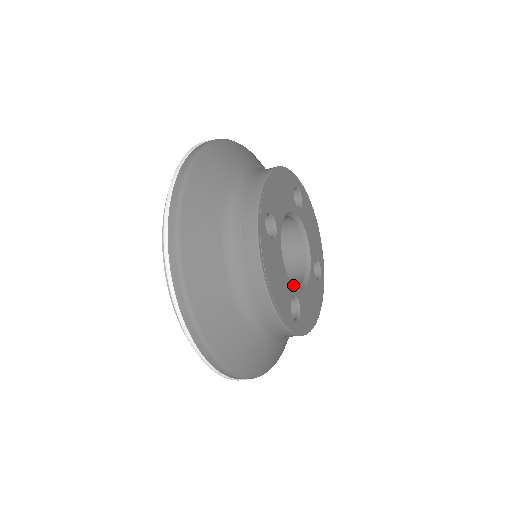
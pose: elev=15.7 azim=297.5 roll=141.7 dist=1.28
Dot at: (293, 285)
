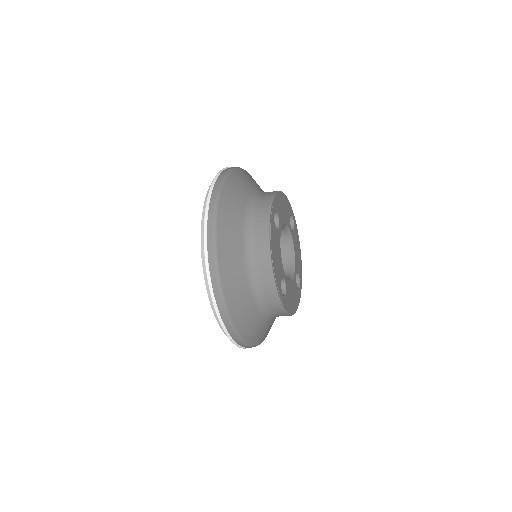
Dot at: occluded
